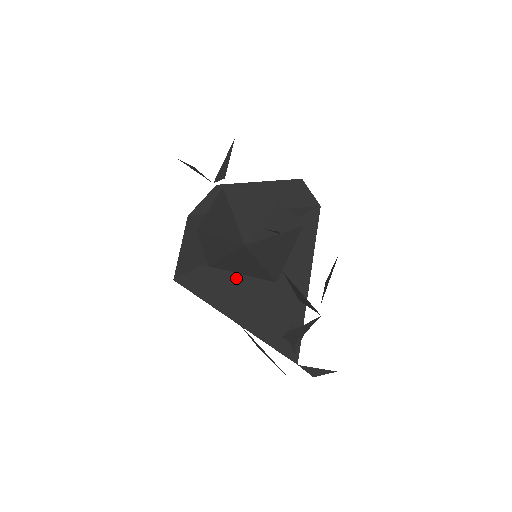
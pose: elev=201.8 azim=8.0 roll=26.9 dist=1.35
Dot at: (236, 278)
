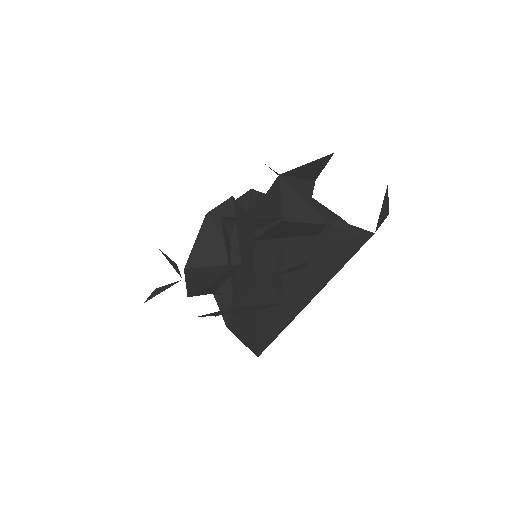
Dot at: occluded
